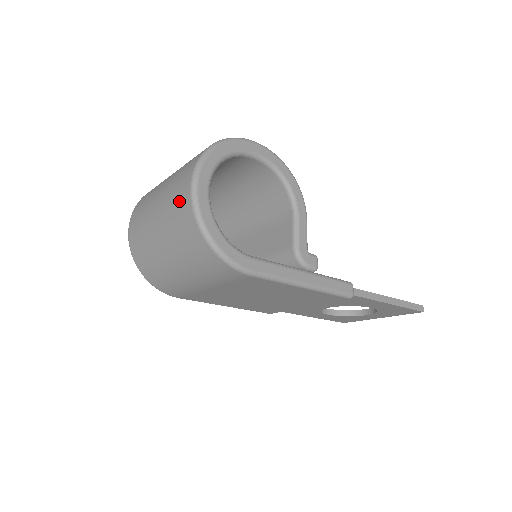
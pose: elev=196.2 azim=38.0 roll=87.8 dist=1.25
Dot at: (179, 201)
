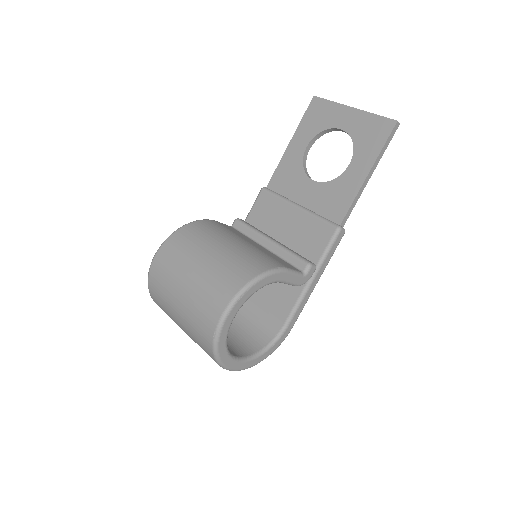
Dot at: occluded
